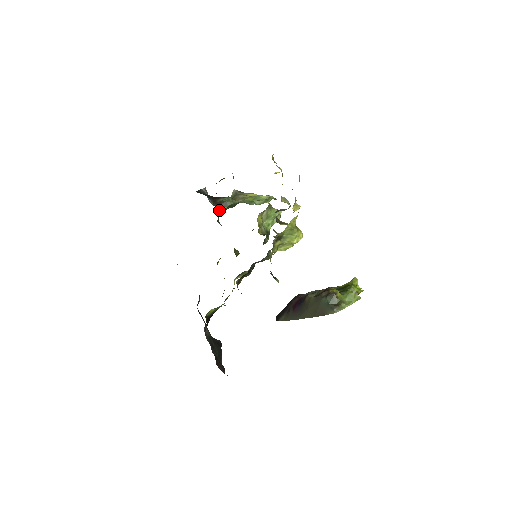
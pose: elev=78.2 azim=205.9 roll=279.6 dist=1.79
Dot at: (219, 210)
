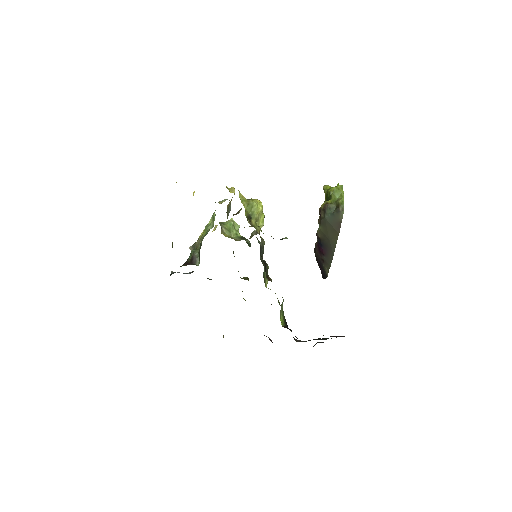
Dot at: (197, 264)
